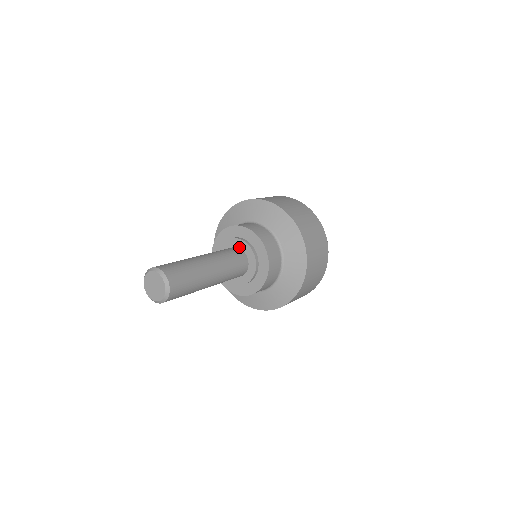
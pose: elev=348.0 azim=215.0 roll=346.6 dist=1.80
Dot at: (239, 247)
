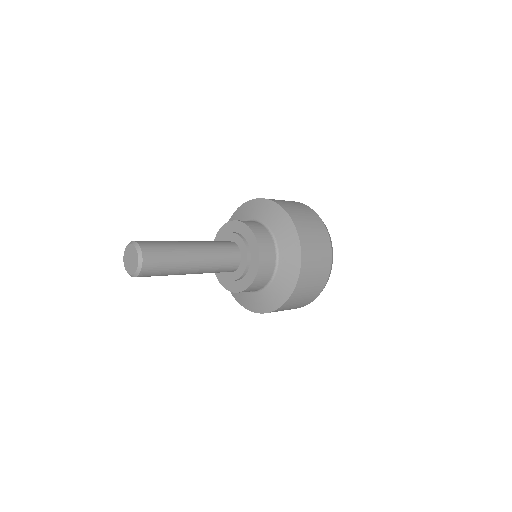
Dot at: (238, 245)
